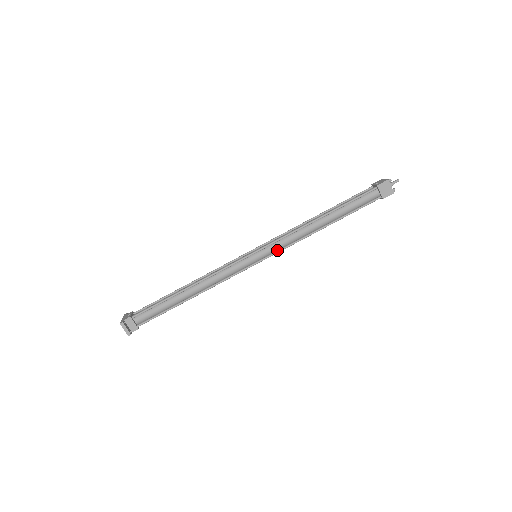
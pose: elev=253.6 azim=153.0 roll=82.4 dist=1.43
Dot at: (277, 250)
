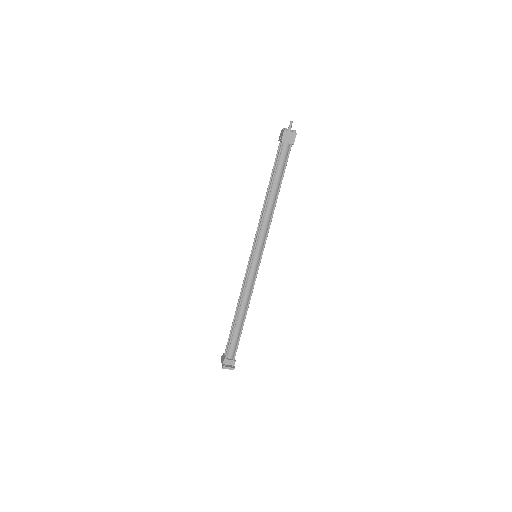
Dot at: (264, 240)
